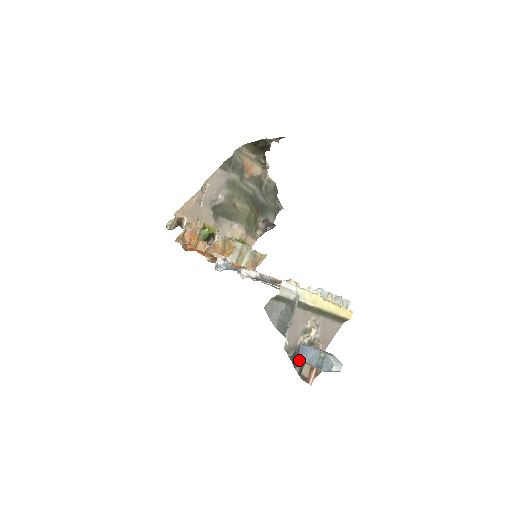
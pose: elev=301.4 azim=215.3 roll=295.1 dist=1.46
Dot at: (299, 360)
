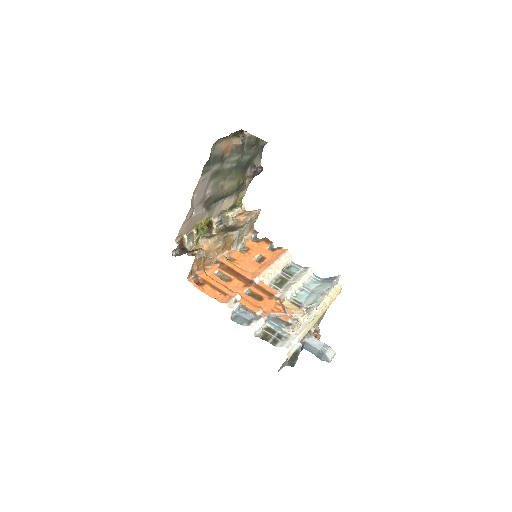
Dot at: occluded
